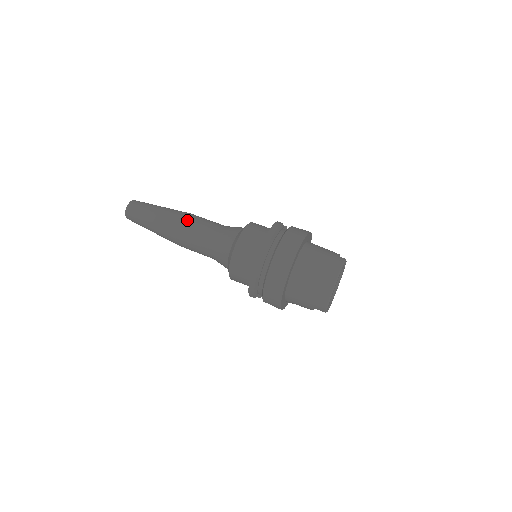
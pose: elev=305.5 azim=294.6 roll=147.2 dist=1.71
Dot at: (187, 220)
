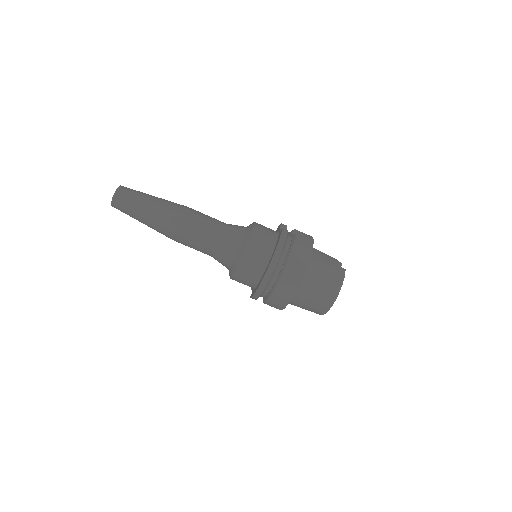
Dot at: (186, 220)
